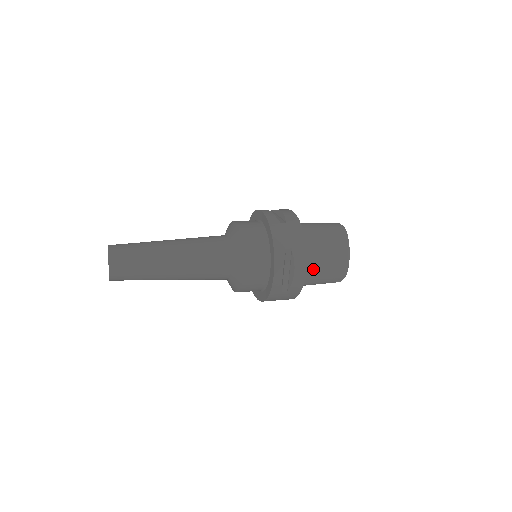
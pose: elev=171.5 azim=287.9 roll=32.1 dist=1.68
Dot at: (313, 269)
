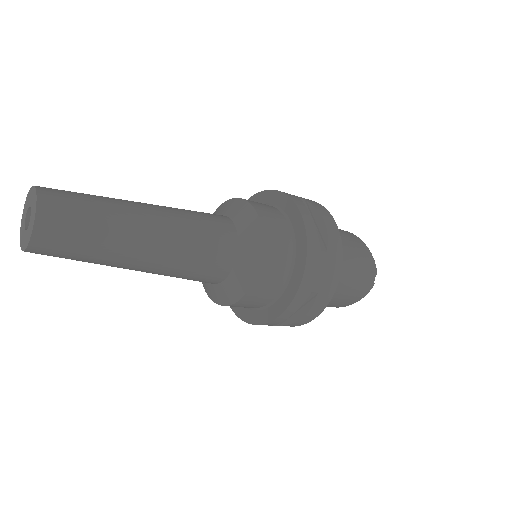
Dot at: occluded
